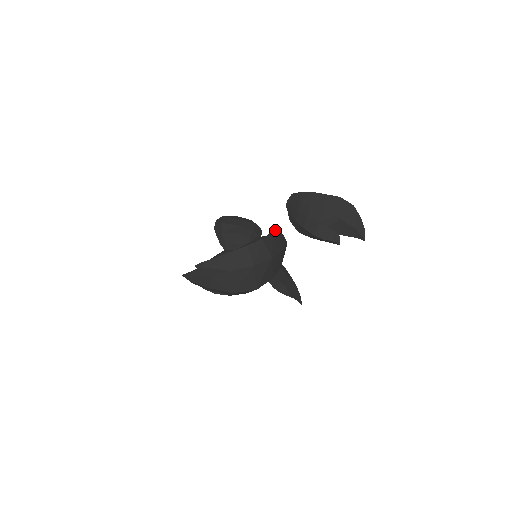
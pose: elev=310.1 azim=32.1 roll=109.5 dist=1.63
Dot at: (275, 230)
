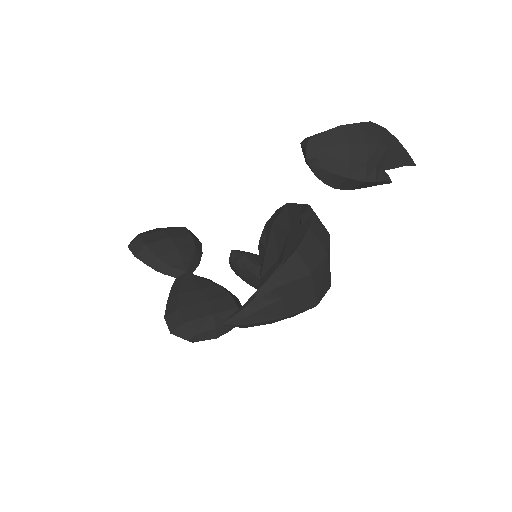
Dot at: (290, 203)
